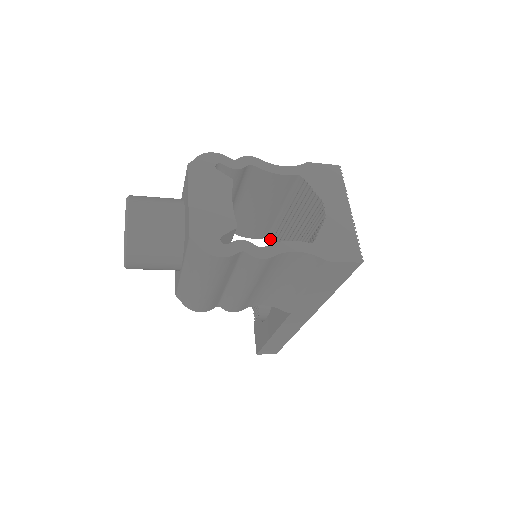
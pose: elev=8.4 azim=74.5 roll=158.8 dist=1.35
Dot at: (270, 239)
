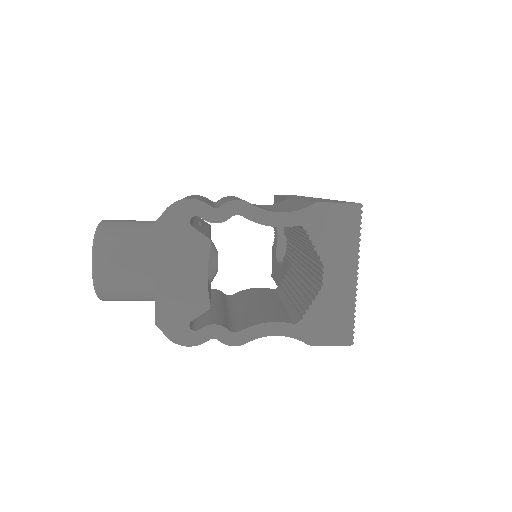
Dot at: occluded
